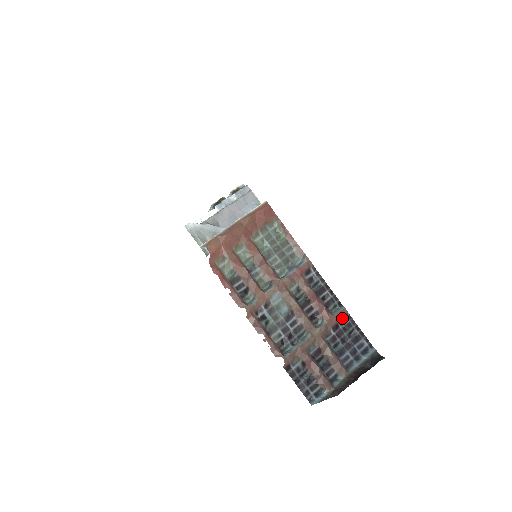
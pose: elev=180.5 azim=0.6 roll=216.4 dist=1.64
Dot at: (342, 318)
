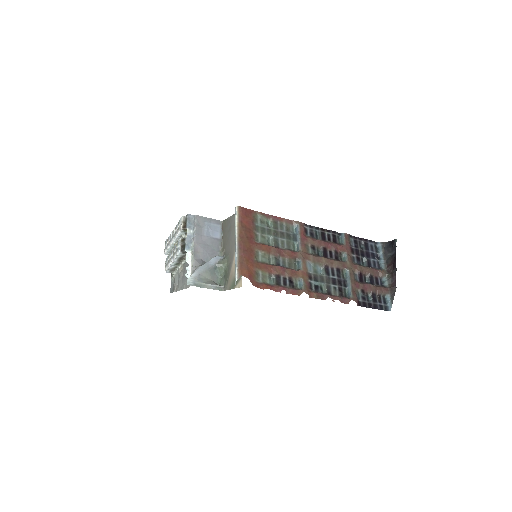
Dot at: (349, 241)
